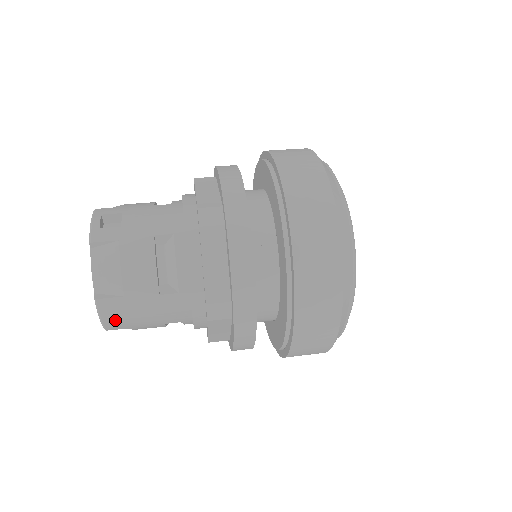
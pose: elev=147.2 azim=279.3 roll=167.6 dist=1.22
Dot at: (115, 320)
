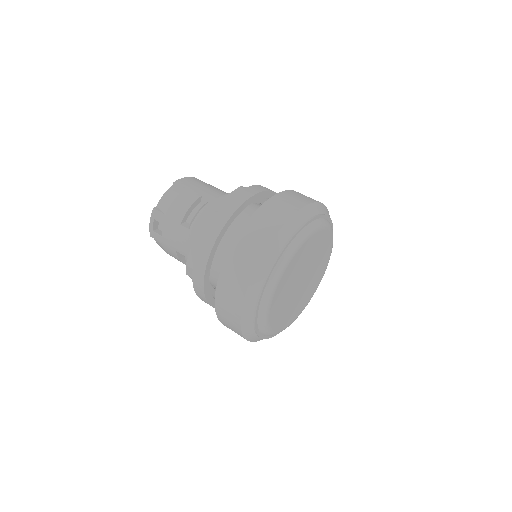
Dot at: occluded
